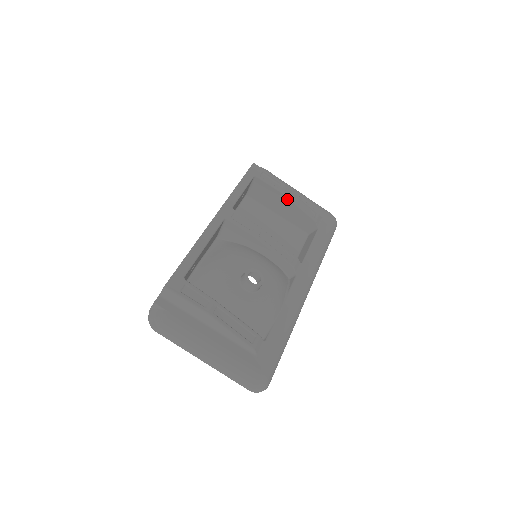
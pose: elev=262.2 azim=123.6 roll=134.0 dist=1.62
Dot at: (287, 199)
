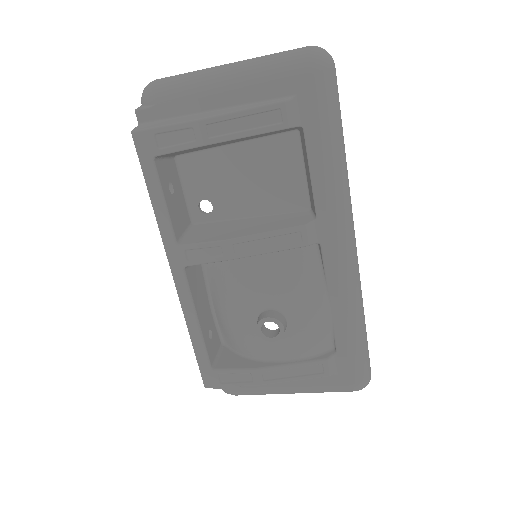
Dot at: occluded
